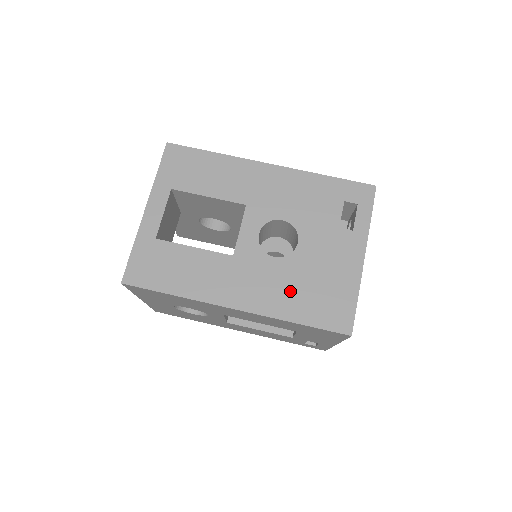
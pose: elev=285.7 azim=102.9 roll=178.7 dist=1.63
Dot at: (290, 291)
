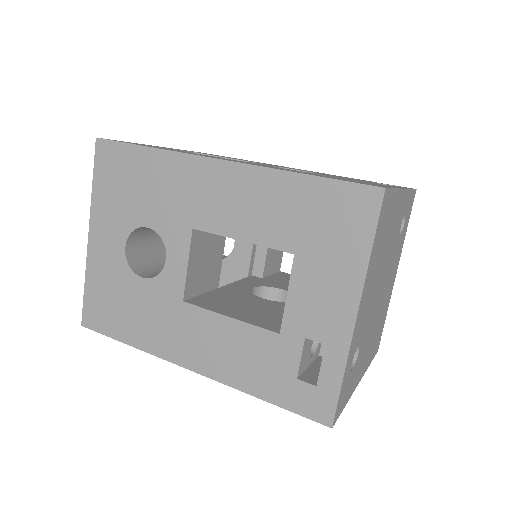
Dot at: occluded
